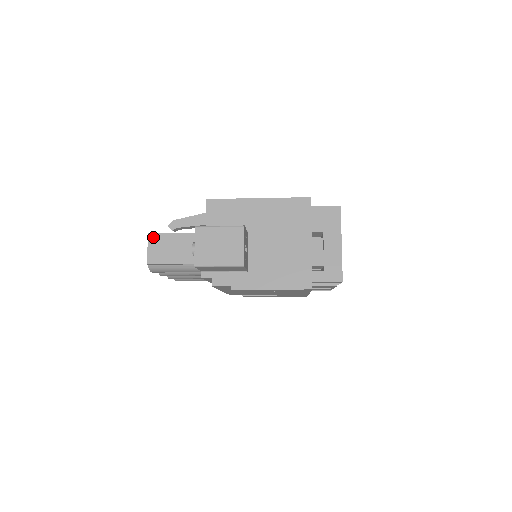
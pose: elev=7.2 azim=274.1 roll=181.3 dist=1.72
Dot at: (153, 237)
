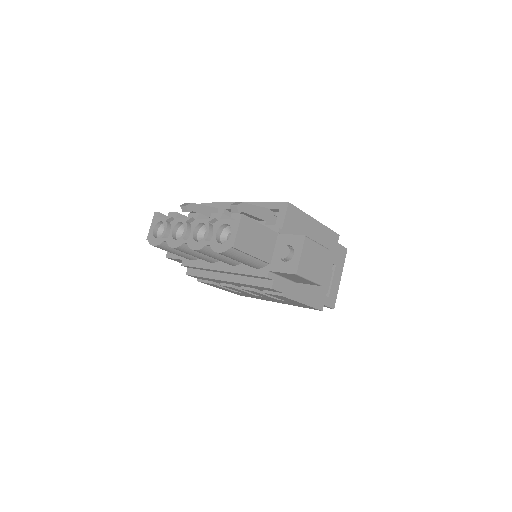
Dot at: (245, 220)
